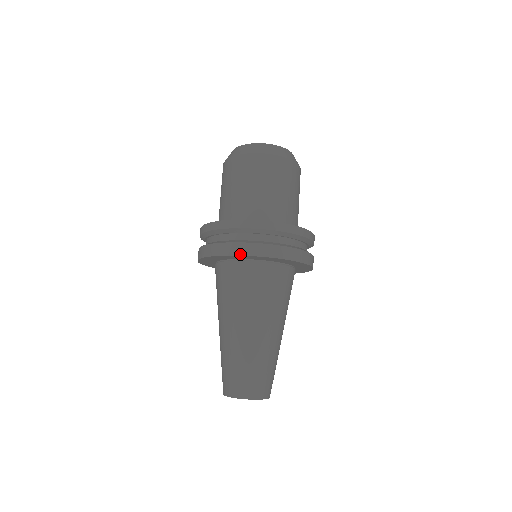
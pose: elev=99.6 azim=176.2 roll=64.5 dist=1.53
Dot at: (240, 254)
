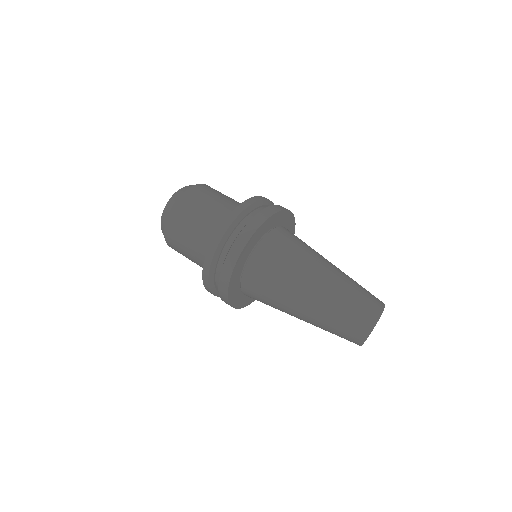
Dot at: (234, 265)
